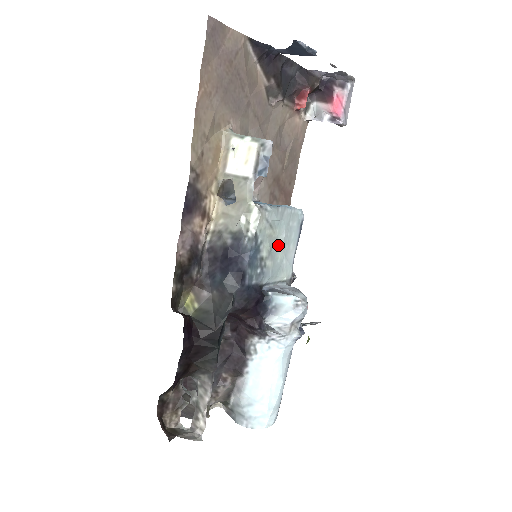
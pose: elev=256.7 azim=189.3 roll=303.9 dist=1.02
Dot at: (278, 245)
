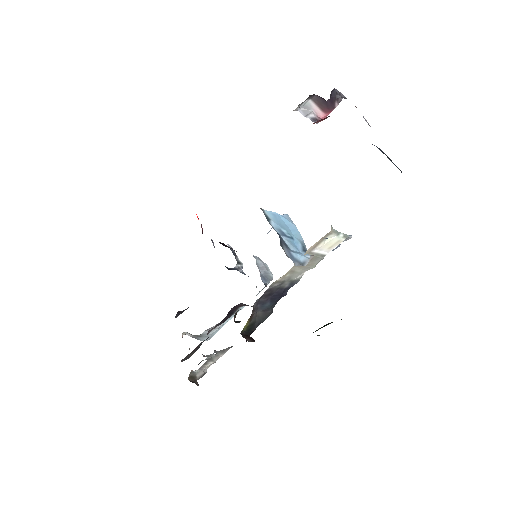
Dot at: occluded
